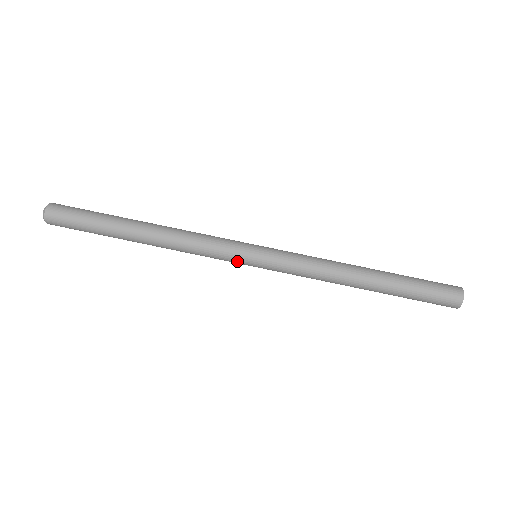
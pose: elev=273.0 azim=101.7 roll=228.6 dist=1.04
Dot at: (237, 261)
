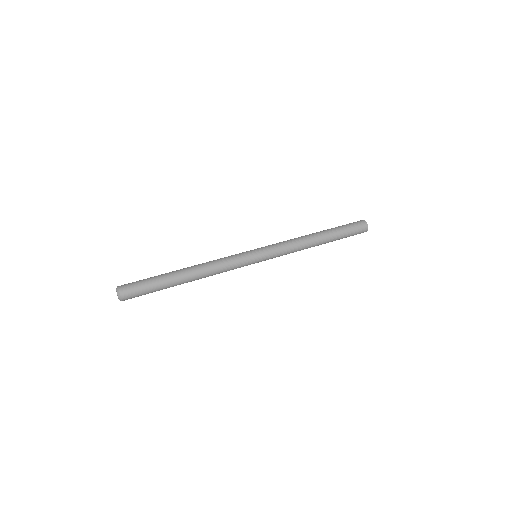
Dot at: (249, 261)
